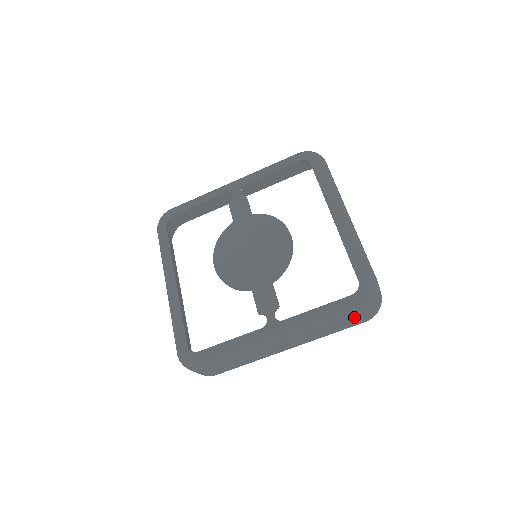
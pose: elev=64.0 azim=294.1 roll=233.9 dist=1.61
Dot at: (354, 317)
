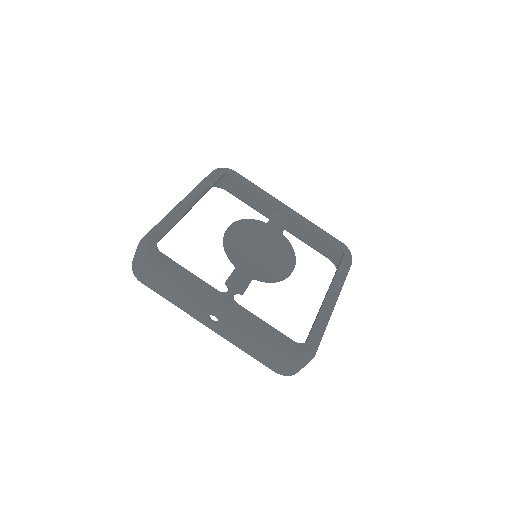
Dot at: (279, 357)
